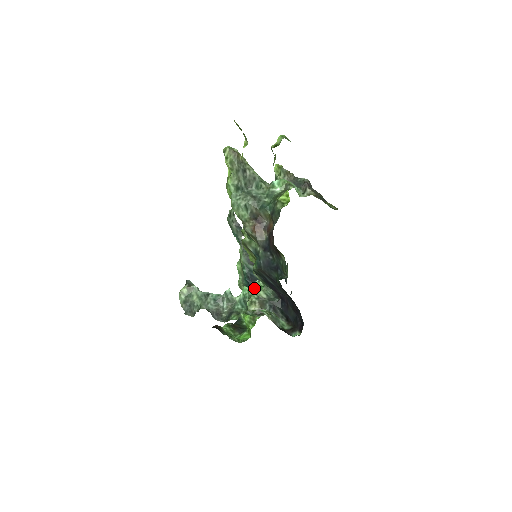
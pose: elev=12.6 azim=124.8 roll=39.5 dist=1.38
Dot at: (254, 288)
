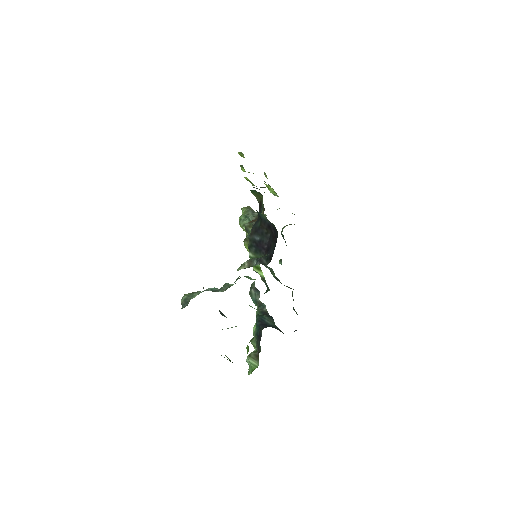
Dot at: occluded
